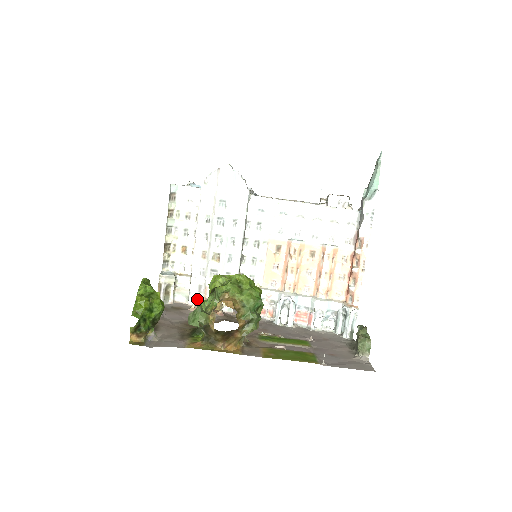
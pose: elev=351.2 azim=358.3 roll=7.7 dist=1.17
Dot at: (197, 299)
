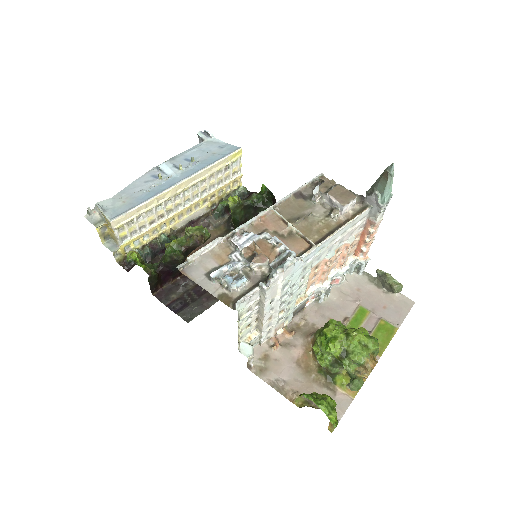
Dot at: (267, 337)
